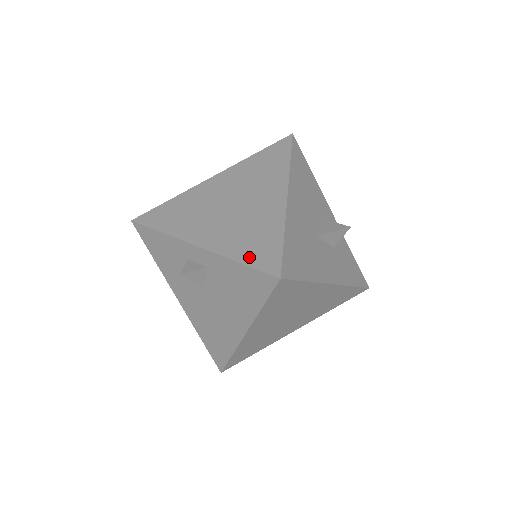
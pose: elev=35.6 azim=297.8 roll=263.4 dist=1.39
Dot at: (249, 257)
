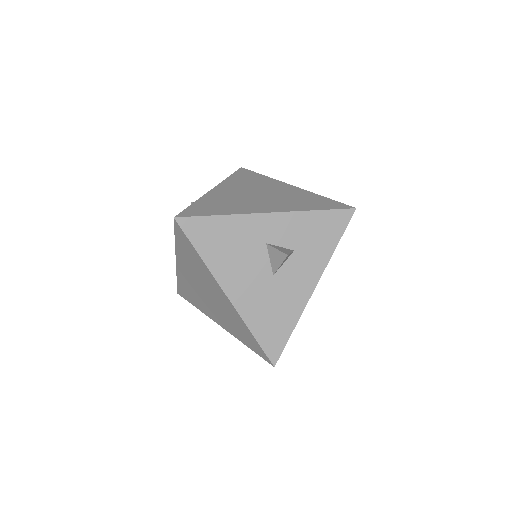
Dot at: (249, 346)
